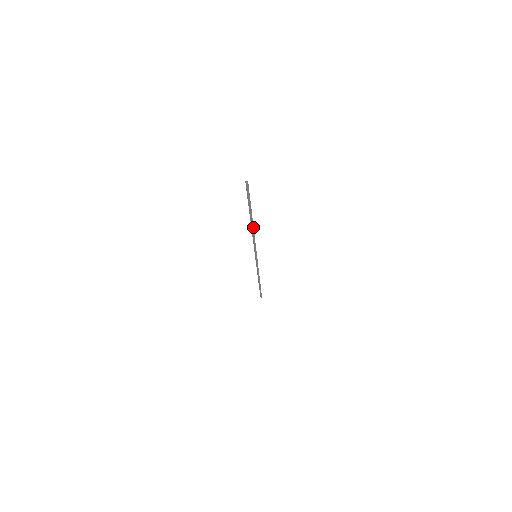
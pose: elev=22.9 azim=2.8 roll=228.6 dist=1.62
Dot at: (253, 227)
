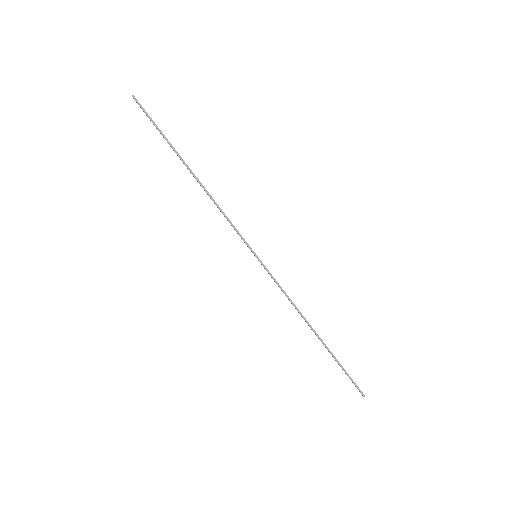
Dot at: (201, 183)
